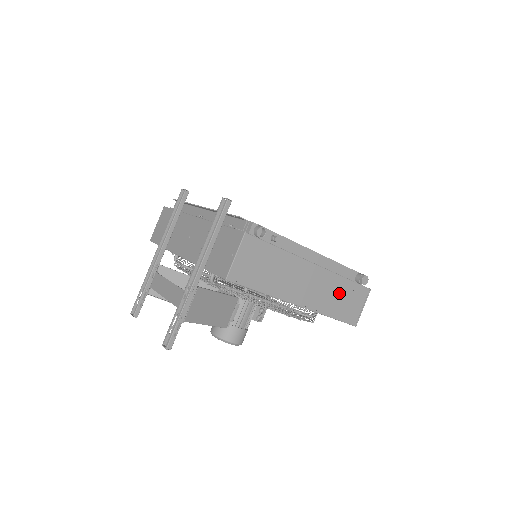
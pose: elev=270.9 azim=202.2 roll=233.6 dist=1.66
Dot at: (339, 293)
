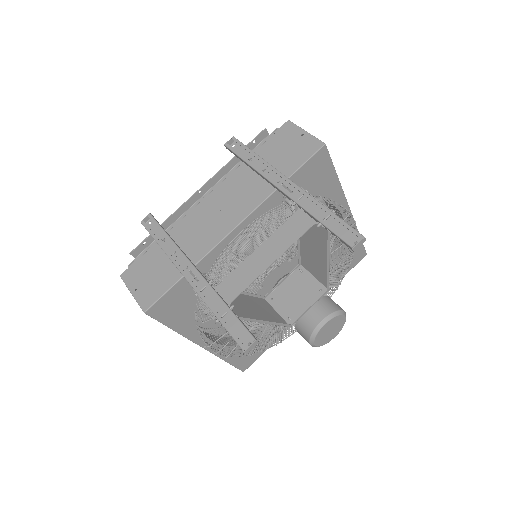
Dot at: occluded
